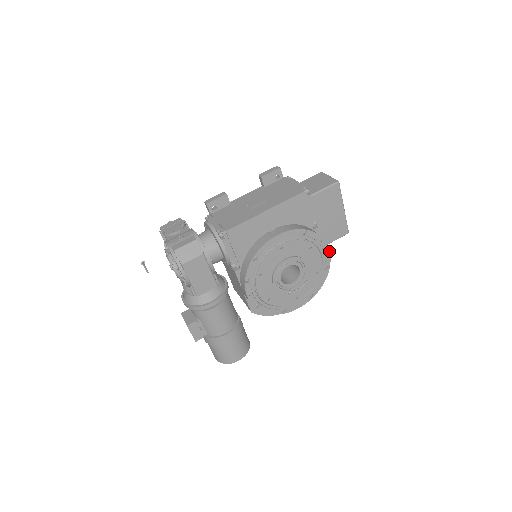
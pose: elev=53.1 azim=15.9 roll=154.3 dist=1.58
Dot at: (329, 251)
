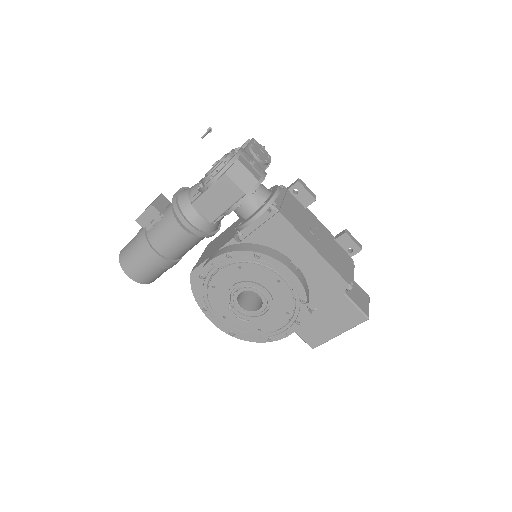
Dot at: occluded
